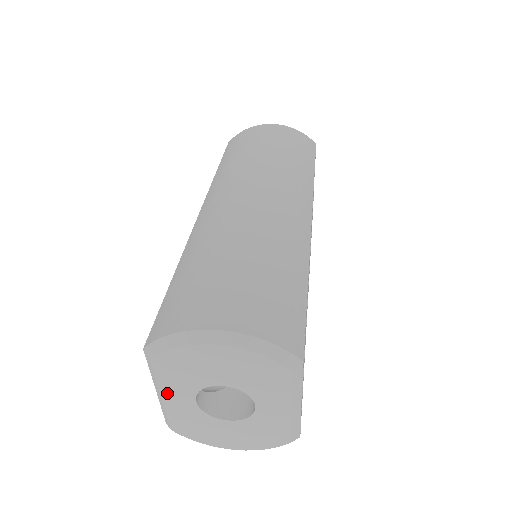
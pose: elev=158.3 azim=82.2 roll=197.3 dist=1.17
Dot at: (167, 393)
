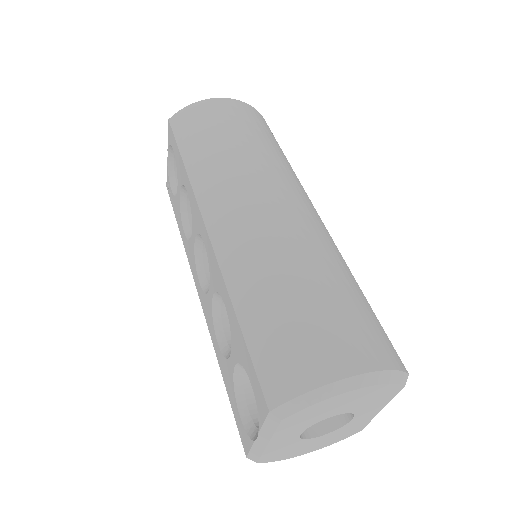
Dot at: (277, 438)
